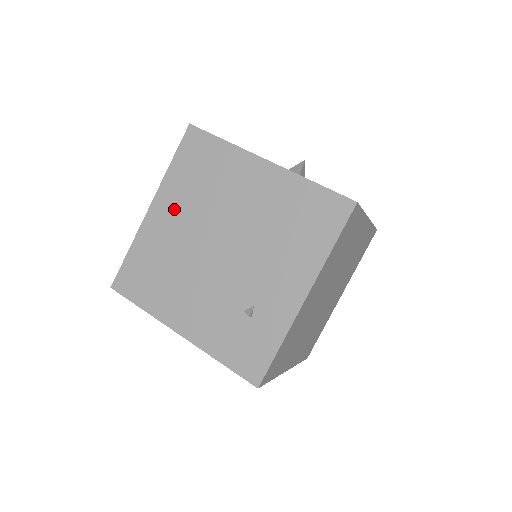
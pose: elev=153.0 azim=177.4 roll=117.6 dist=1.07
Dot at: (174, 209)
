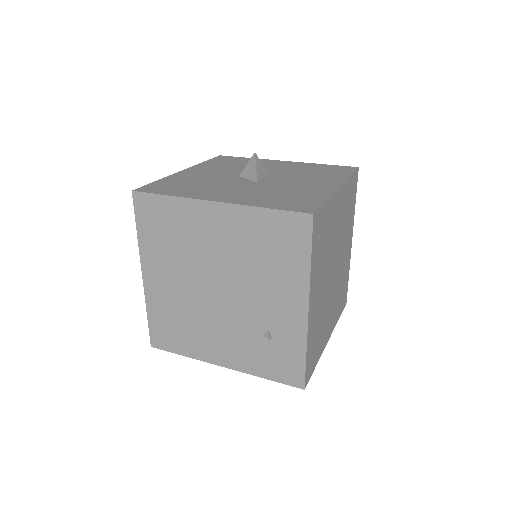
Dot at: (162, 270)
